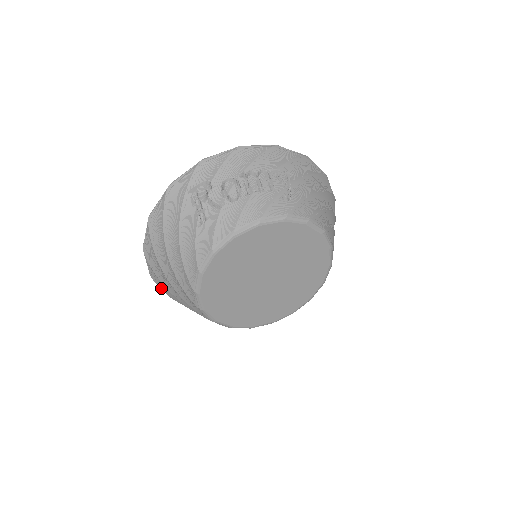
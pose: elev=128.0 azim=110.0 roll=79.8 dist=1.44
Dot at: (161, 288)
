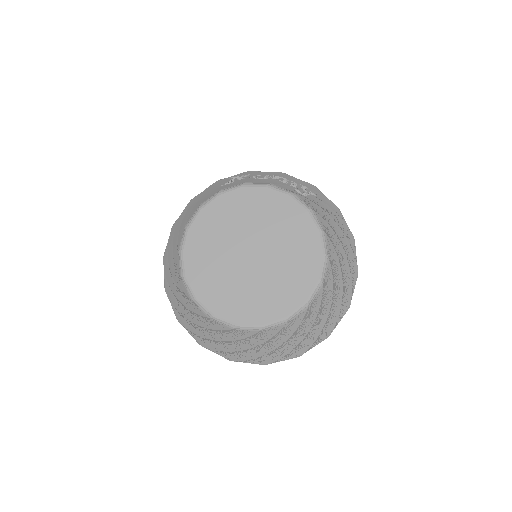
Dot at: (164, 267)
